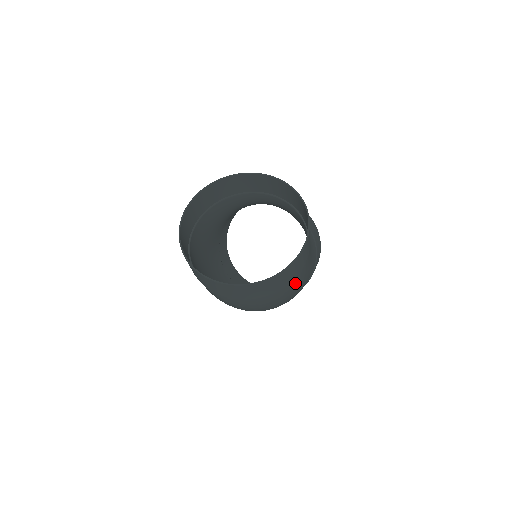
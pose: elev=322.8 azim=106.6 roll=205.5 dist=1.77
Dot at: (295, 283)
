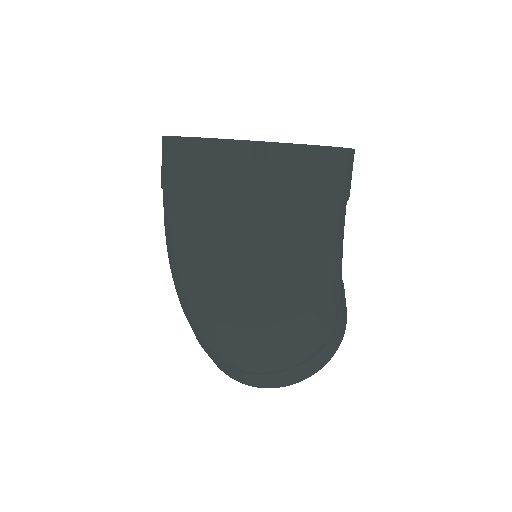
Dot at: (321, 233)
